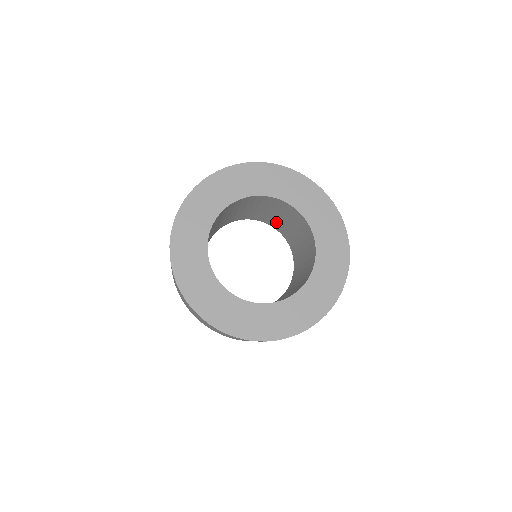
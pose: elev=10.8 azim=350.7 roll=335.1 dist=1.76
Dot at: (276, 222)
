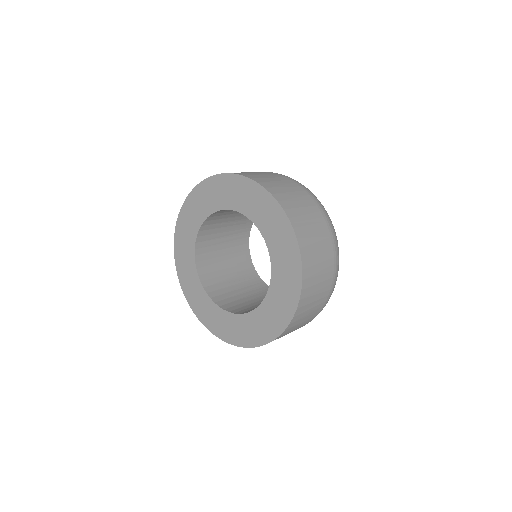
Dot at: occluded
